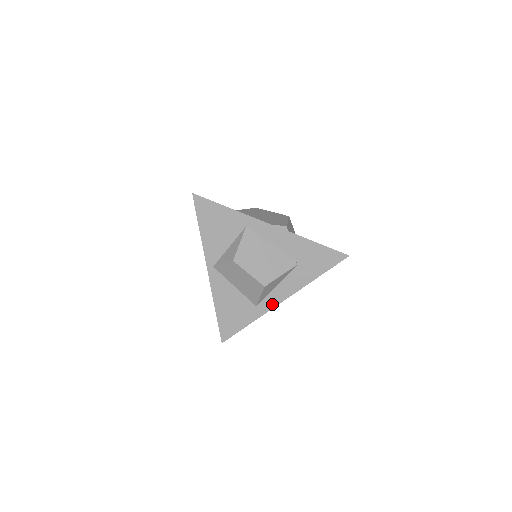
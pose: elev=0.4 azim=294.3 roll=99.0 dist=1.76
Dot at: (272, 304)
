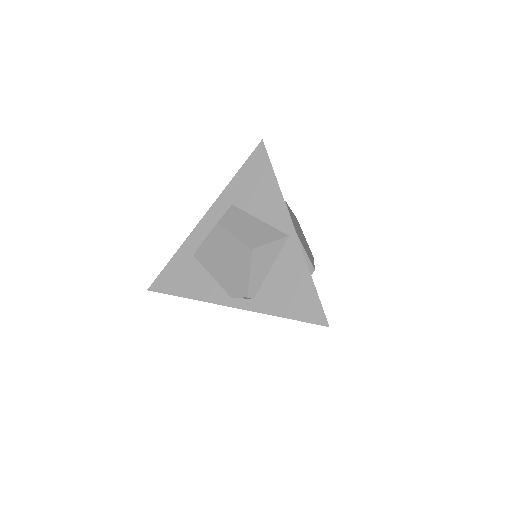
Dot at: occluded
